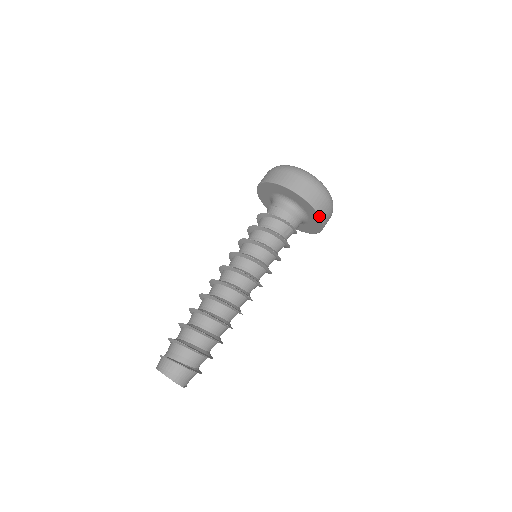
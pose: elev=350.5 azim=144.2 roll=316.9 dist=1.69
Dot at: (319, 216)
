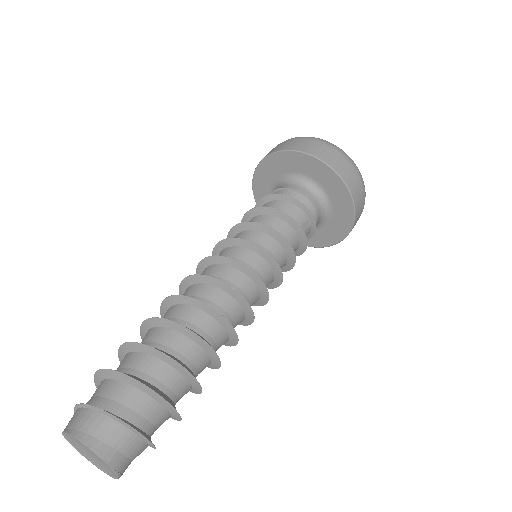
Dot at: (353, 207)
